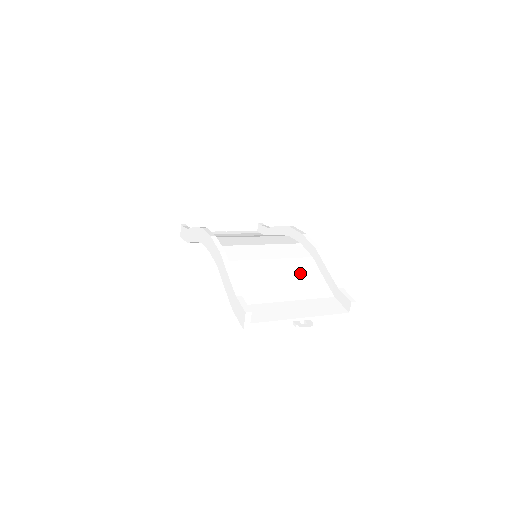
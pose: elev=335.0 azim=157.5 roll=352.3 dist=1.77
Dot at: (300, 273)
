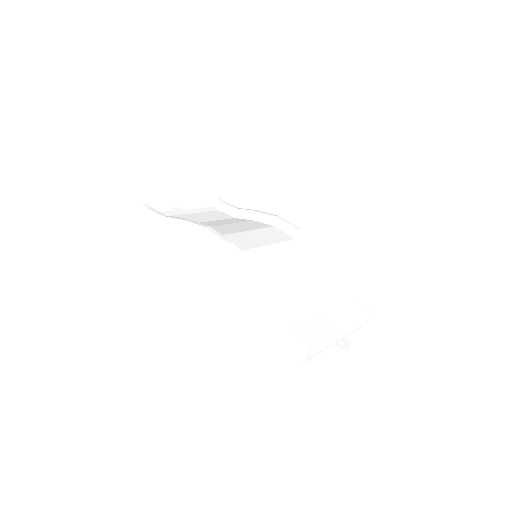
Dot at: (313, 280)
